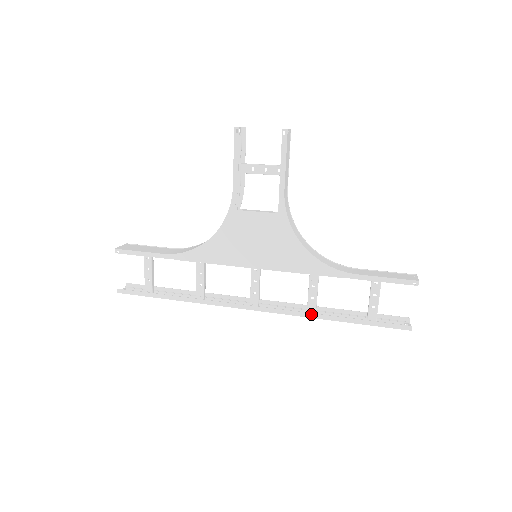
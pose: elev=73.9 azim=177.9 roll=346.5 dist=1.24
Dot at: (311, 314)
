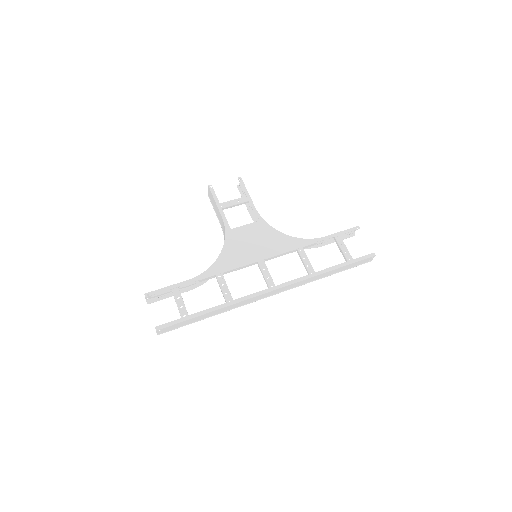
Dot at: (313, 274)
